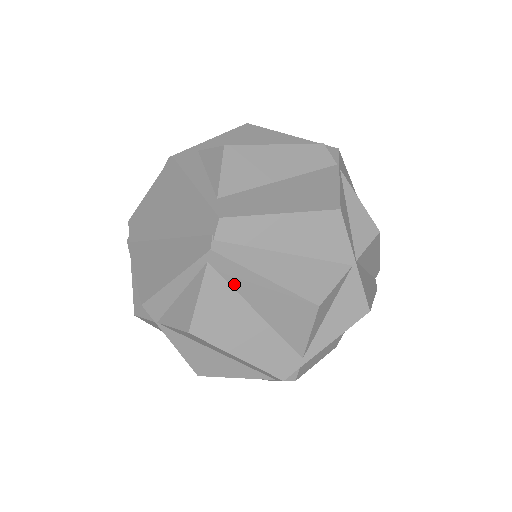
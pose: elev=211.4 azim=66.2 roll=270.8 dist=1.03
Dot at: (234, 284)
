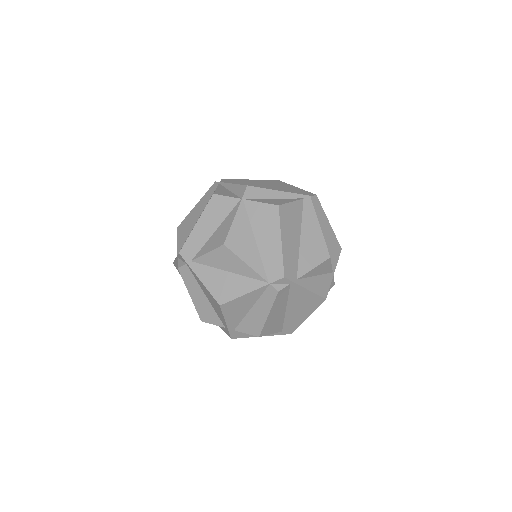
Dot at: (304, 216)
